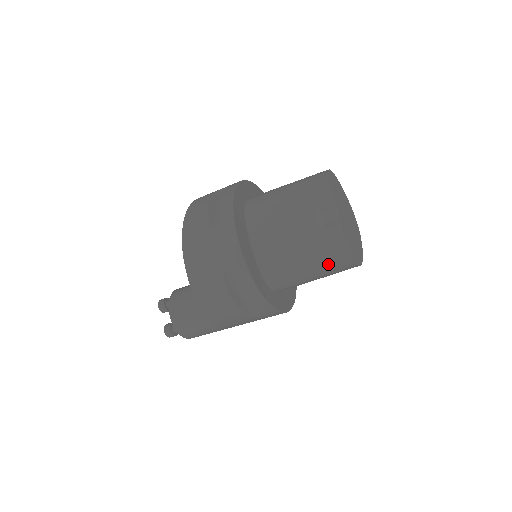
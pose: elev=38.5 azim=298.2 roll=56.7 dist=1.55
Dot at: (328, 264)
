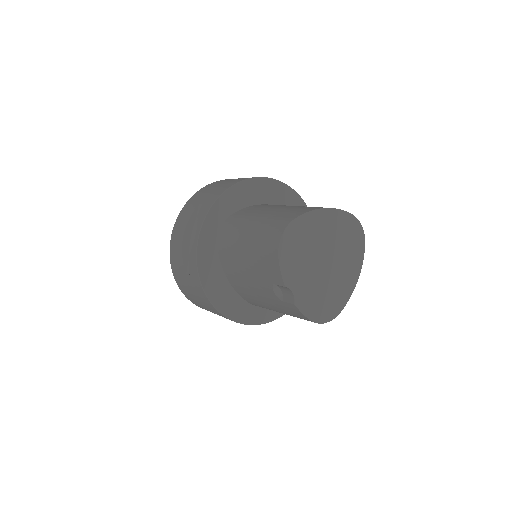
Dot at: occluded
